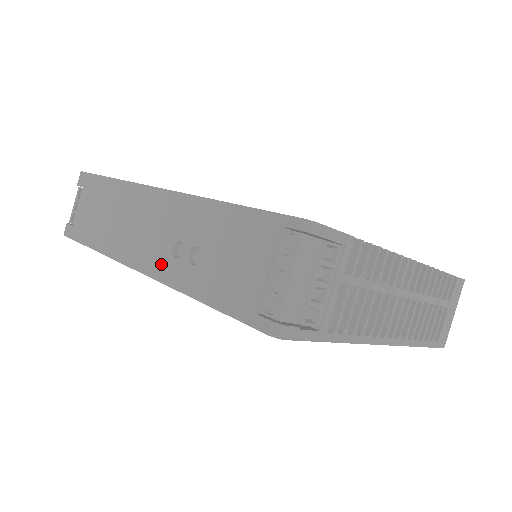
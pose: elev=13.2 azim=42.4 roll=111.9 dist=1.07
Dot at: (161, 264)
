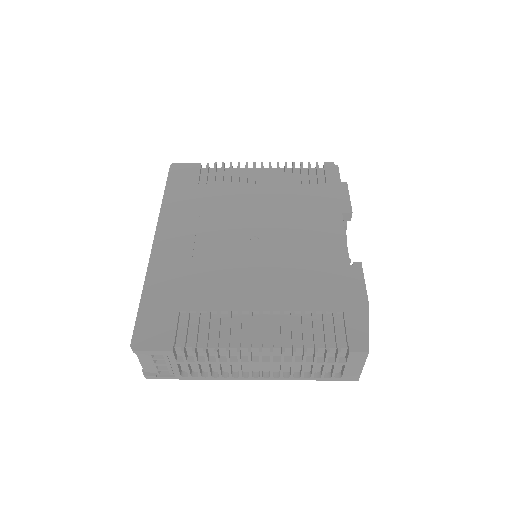
Dot at: occluded
